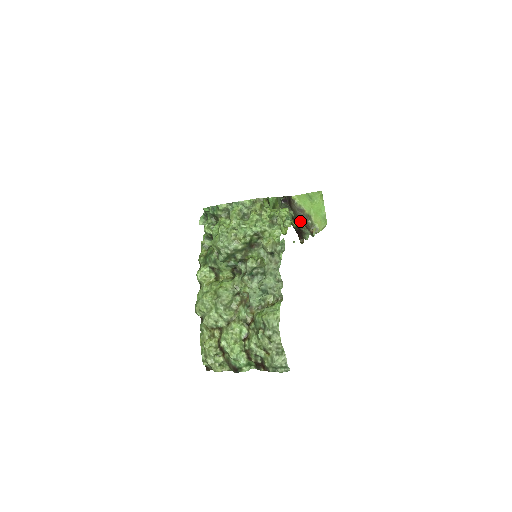
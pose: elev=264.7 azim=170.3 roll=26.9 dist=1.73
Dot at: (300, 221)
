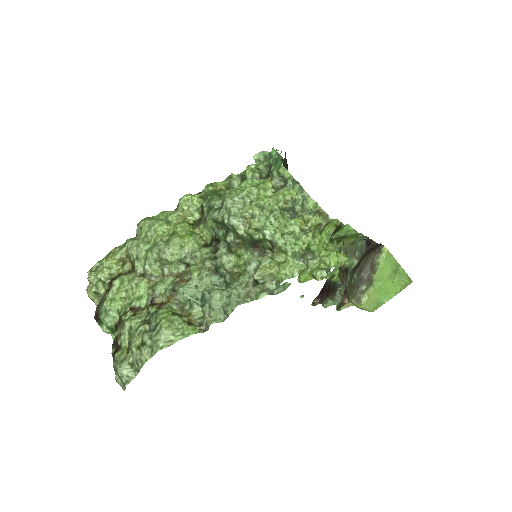
Dot at: (357, 275)
